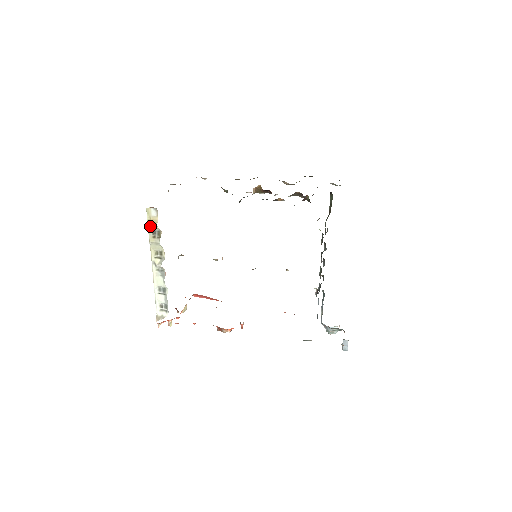
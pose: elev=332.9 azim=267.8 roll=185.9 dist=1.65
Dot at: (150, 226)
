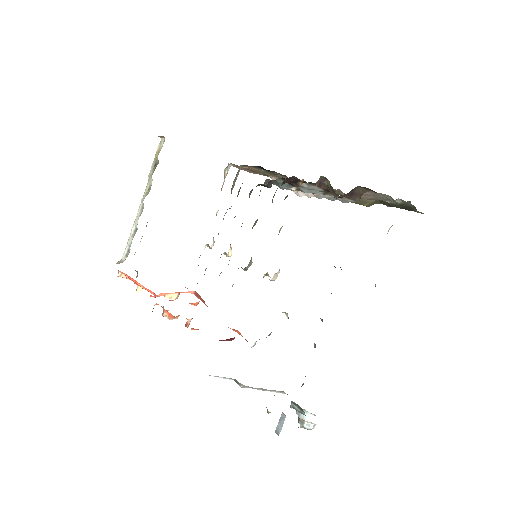
Dot at: (156, 157)
